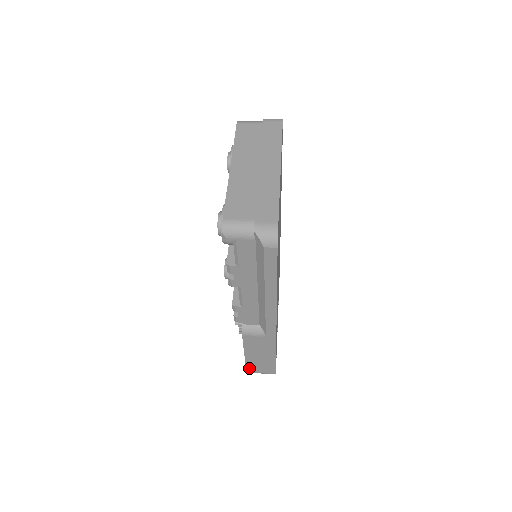
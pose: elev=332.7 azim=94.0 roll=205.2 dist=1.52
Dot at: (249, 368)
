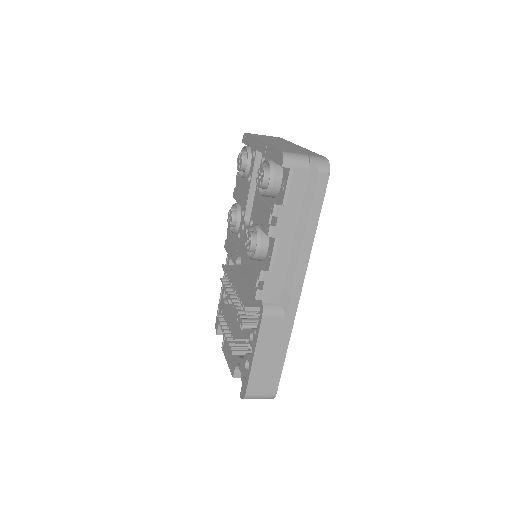
Dot at: (250, 386)
